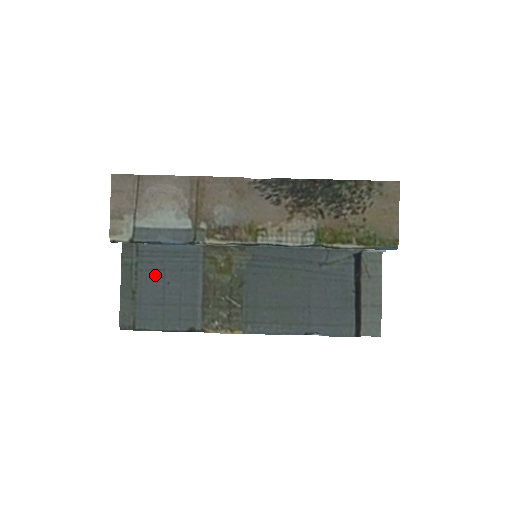
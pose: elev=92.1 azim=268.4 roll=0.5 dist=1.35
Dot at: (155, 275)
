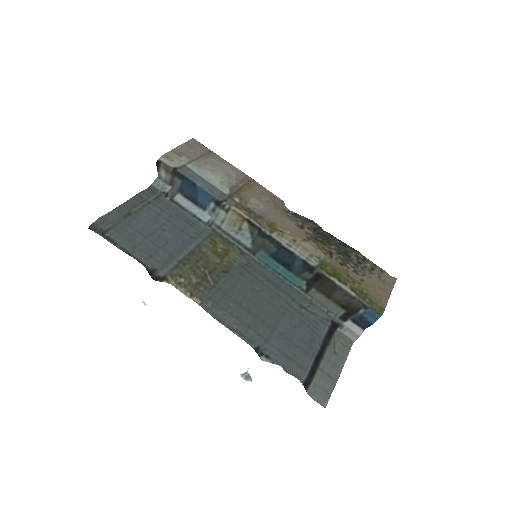
Dot at: (158, 218)
